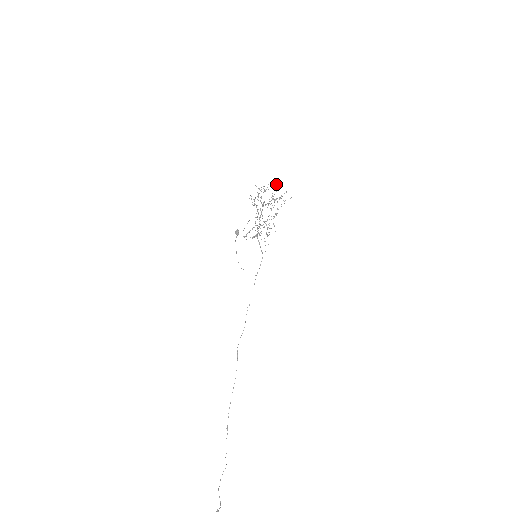
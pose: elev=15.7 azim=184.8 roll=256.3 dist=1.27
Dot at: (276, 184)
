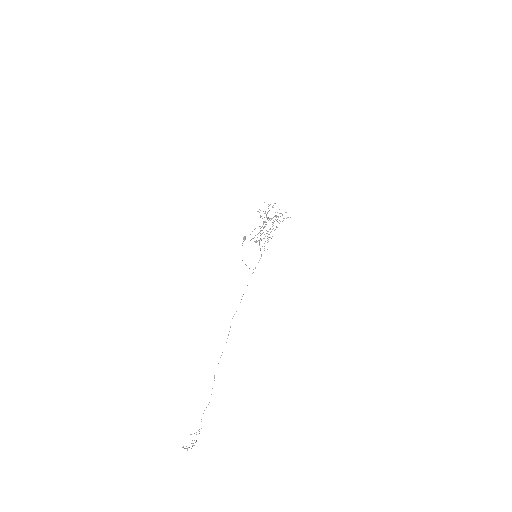
Dot at: occluded
